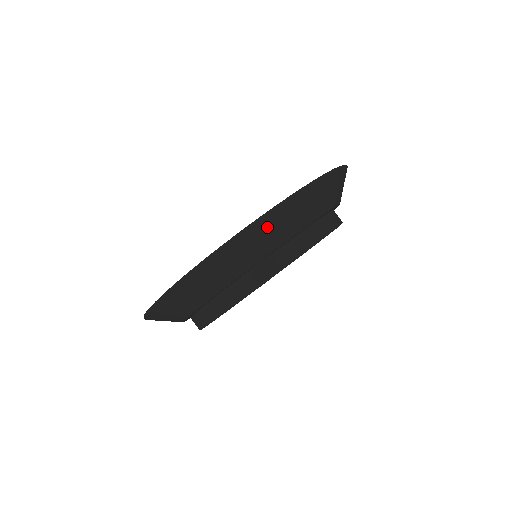
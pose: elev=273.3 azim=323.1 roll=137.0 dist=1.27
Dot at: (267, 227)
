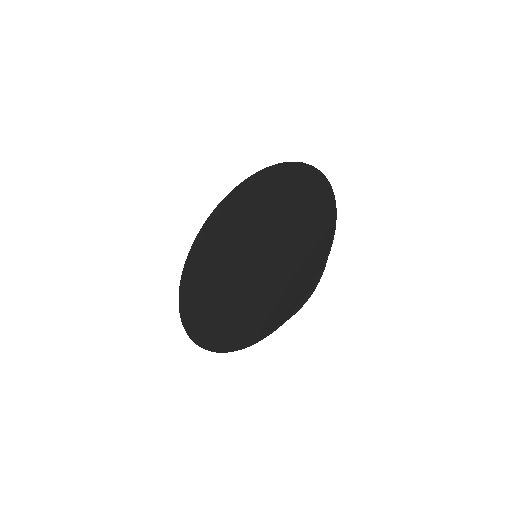
Dot at: occluded
